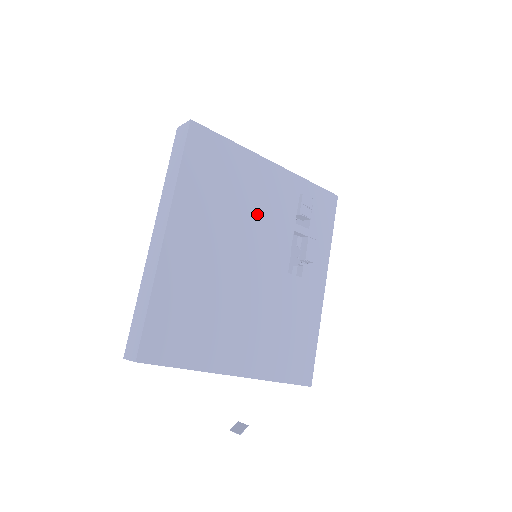
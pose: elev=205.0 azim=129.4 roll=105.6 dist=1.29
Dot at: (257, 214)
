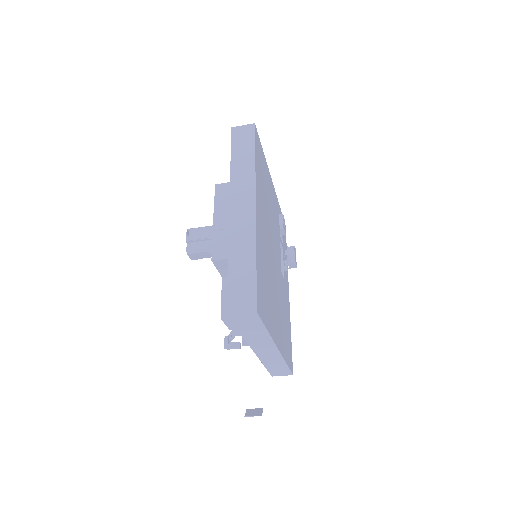
Dot at: (272, 217)
